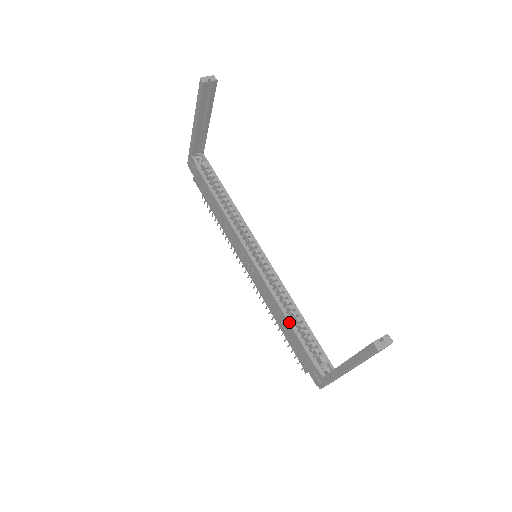
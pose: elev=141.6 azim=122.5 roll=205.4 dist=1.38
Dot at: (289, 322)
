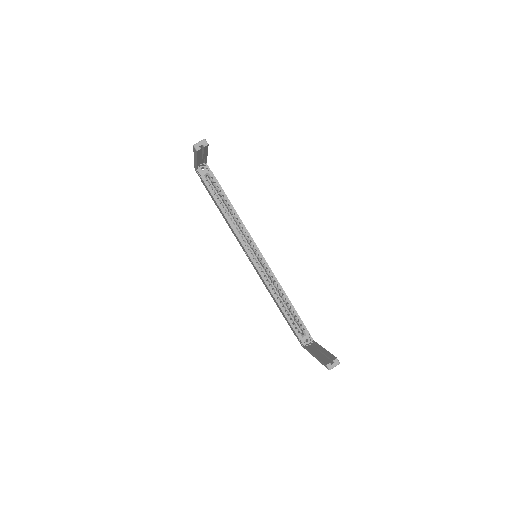
Dot at: (281, 309)
